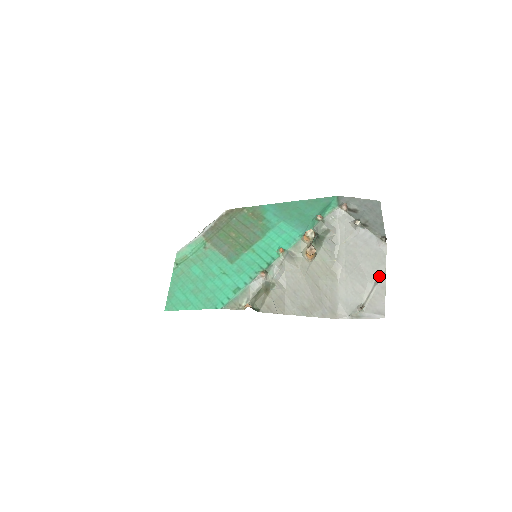
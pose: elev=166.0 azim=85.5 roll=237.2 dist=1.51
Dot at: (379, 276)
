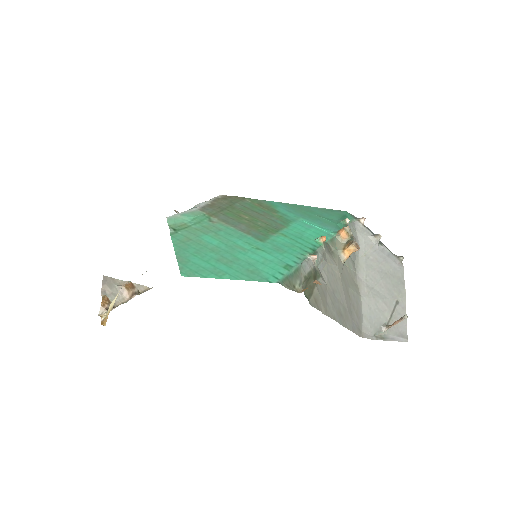
Dot at: (400, 295)
